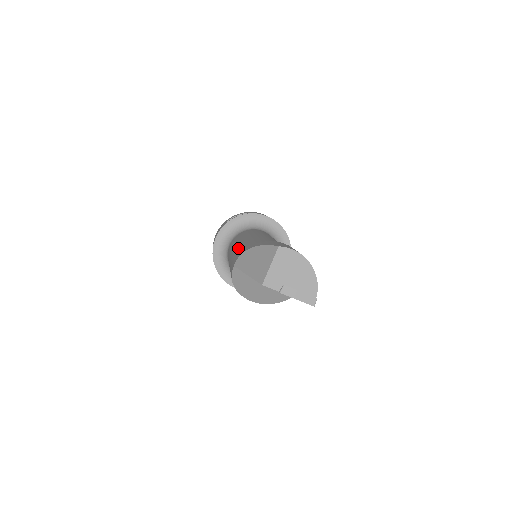
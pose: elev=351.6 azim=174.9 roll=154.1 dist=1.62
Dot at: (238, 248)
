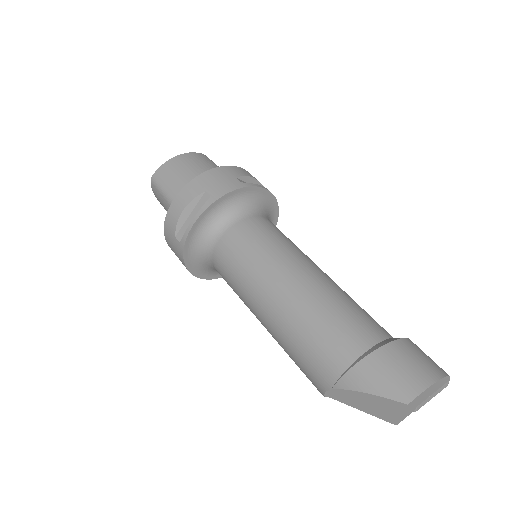
Dot at: (288, 342)
